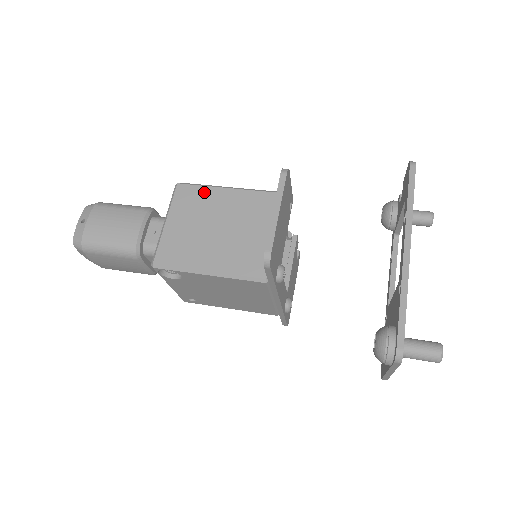
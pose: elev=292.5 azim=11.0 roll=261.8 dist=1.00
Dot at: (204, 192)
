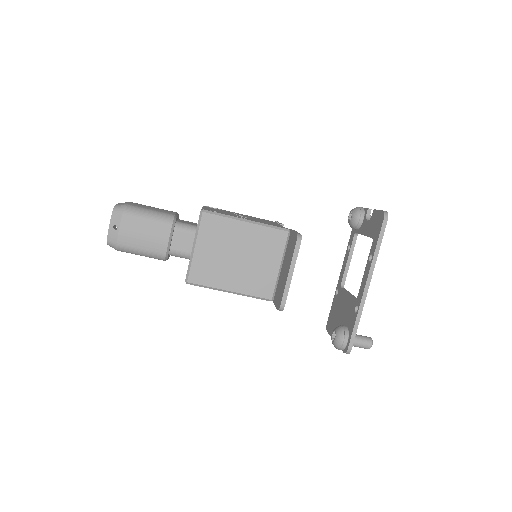
Dot at: (226, 223)
